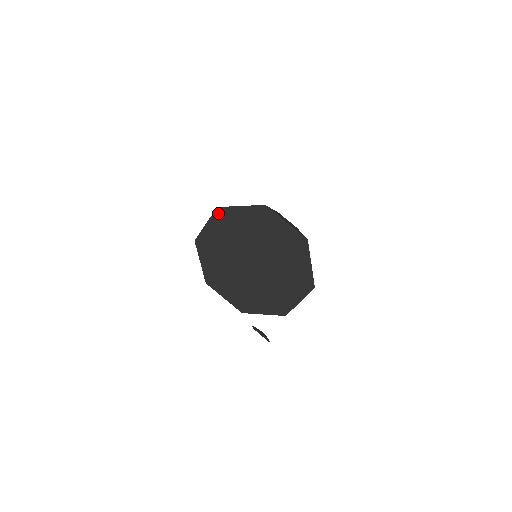
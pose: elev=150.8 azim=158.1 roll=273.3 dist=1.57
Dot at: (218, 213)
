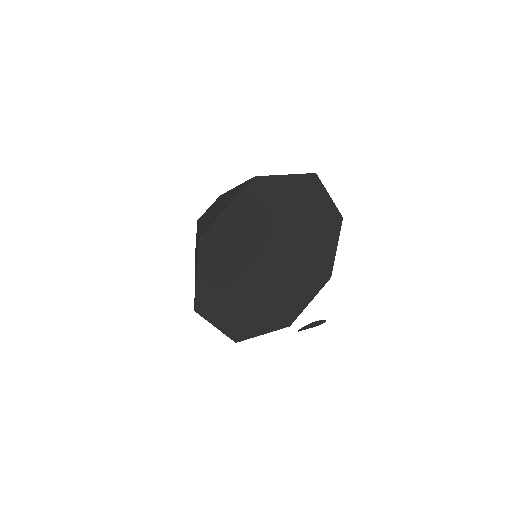
Dot at: (204, 245)
